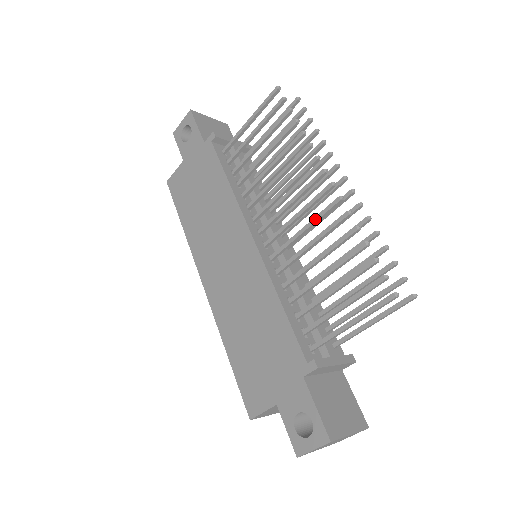
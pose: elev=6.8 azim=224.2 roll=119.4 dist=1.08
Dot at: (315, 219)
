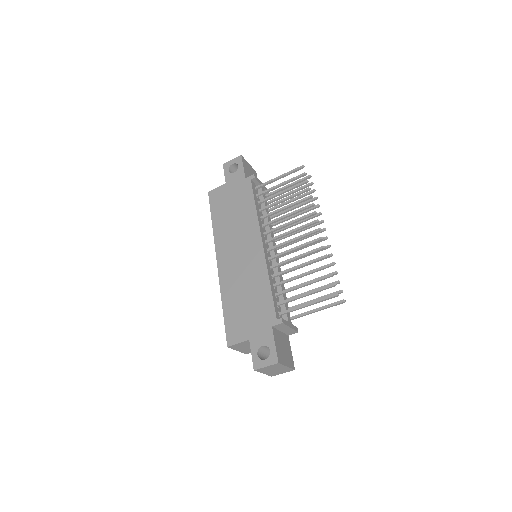
Dot at: (304, 244)
